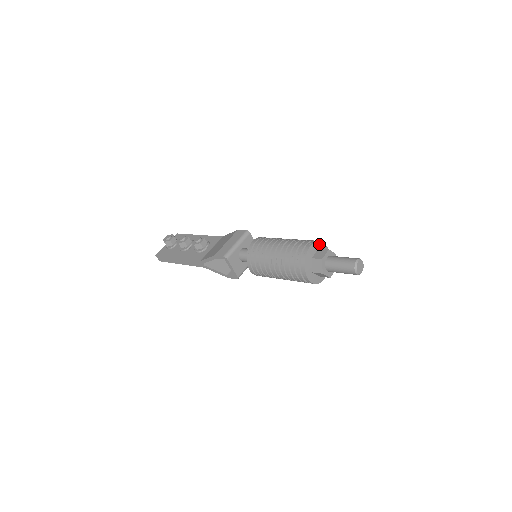
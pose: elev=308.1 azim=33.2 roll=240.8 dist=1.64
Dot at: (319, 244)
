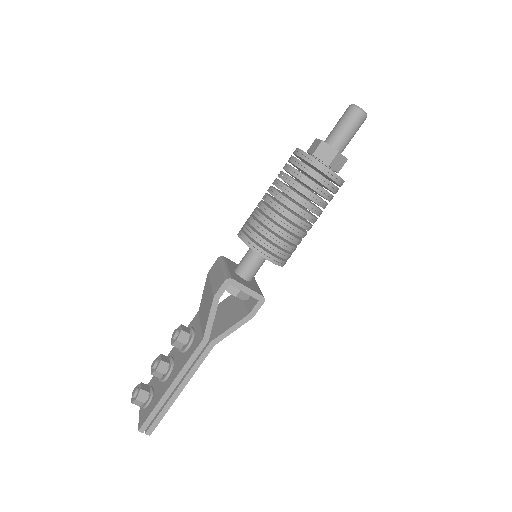
Dot at: occluded
